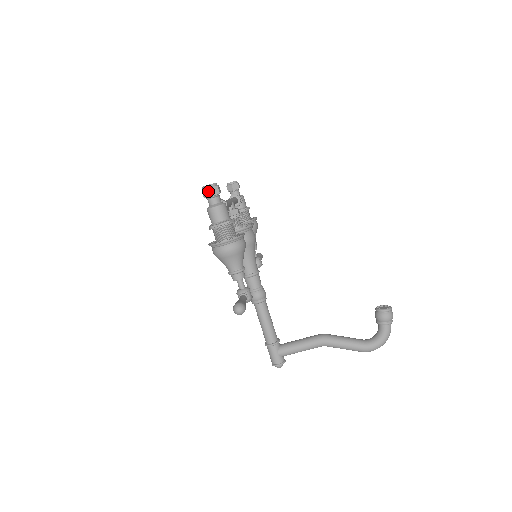
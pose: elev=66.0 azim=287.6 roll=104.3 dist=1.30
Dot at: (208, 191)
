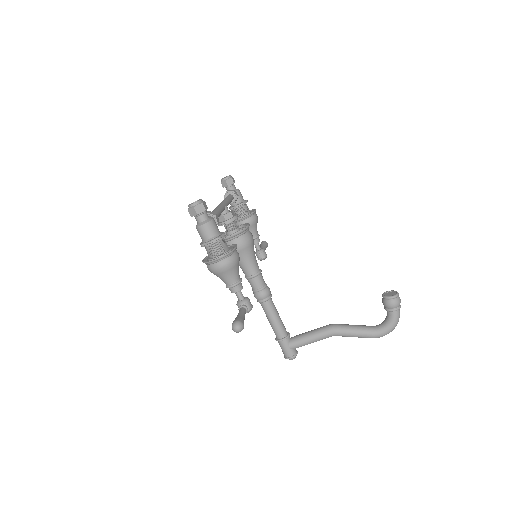
Dot at: (194, 210)
